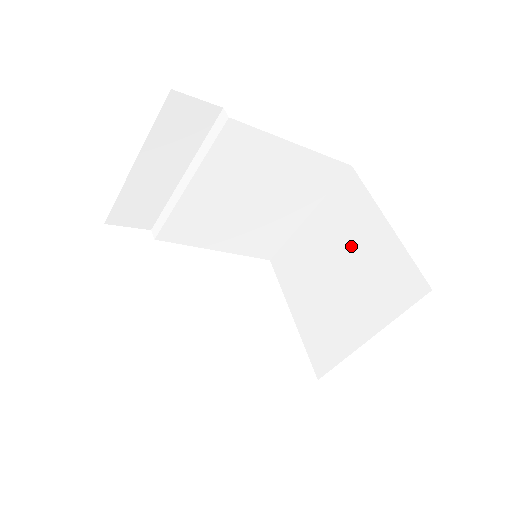
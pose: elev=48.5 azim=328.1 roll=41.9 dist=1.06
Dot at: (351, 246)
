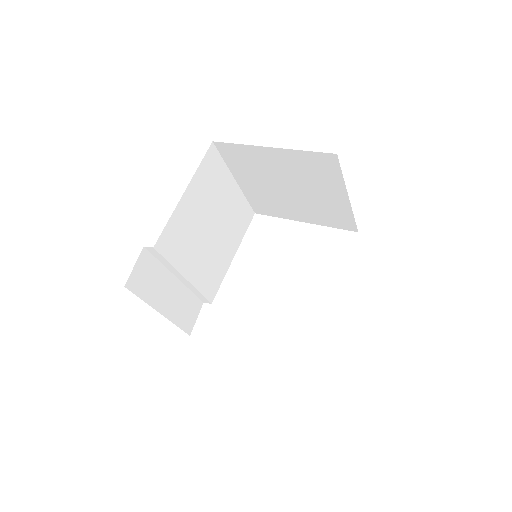
Dot at: (275, 173)
